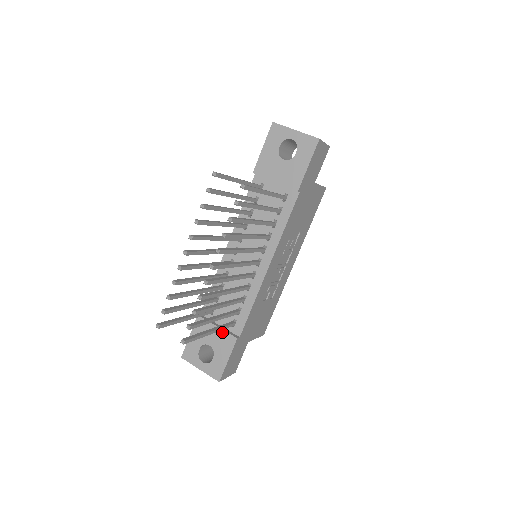
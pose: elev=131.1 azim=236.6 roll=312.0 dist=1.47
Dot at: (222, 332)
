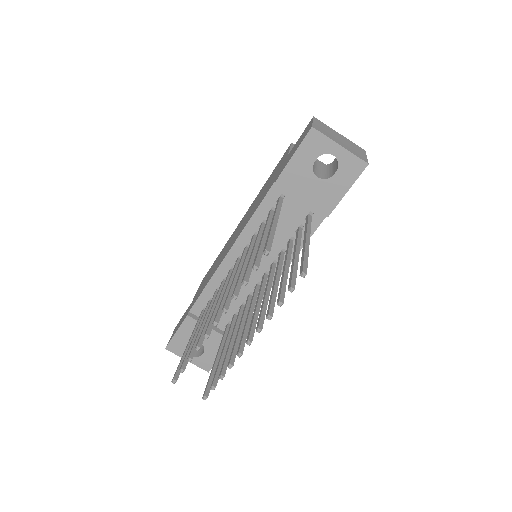
Dot at: (216, 334)
